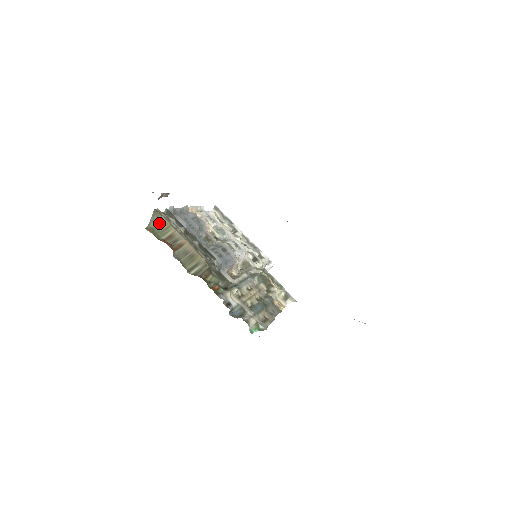
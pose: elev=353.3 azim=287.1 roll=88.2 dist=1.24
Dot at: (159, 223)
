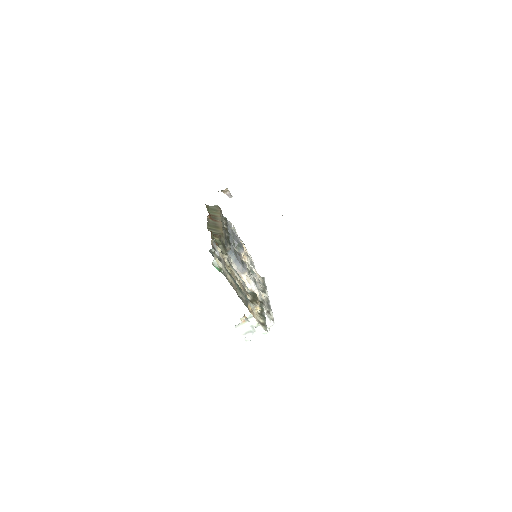
Dot at: (215, 209)
